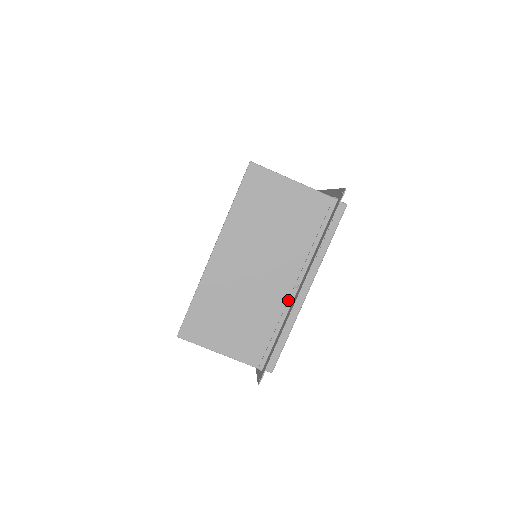
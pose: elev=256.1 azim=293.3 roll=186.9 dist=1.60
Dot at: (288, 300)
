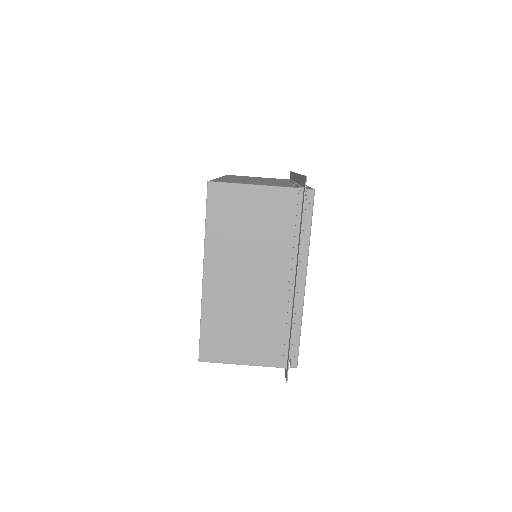
Dot at: (288, 298)
